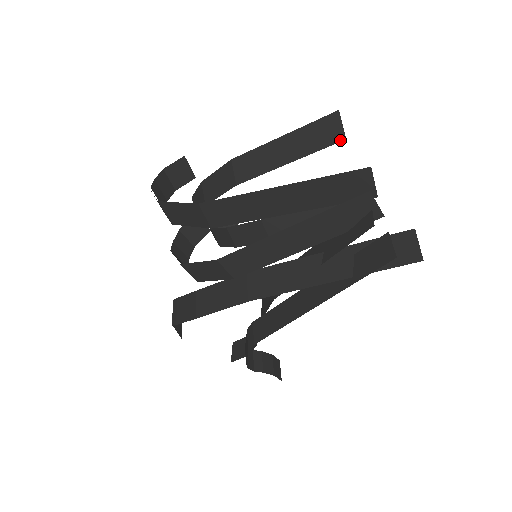
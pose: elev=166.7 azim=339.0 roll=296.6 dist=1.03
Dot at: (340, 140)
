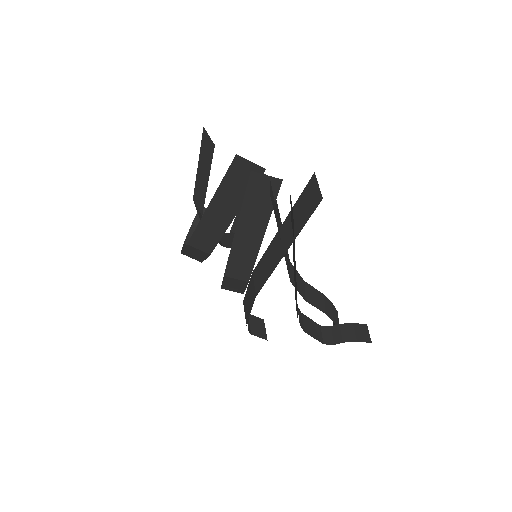
Dot at: (213, 148)
